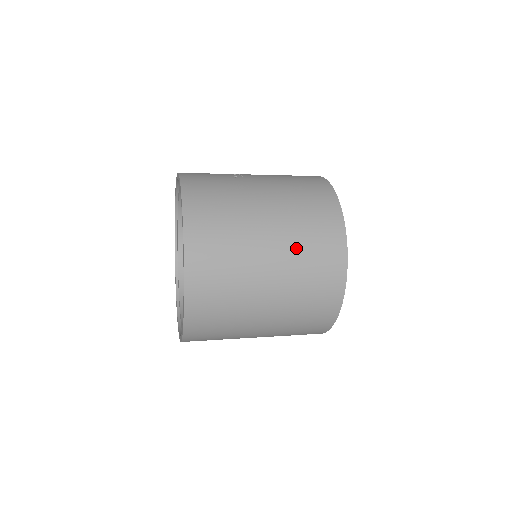
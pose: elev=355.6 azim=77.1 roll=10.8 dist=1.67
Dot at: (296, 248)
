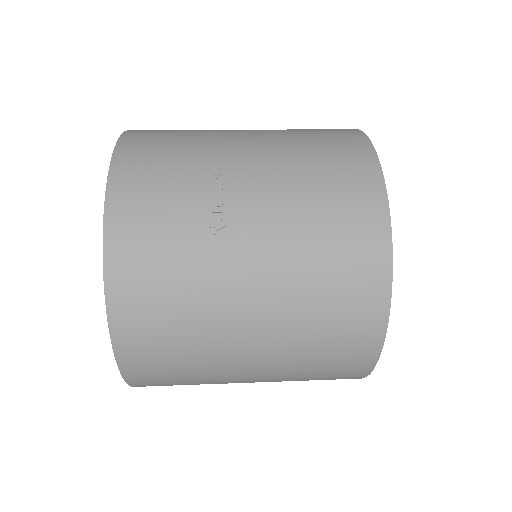
Dot at: (293, 370)
